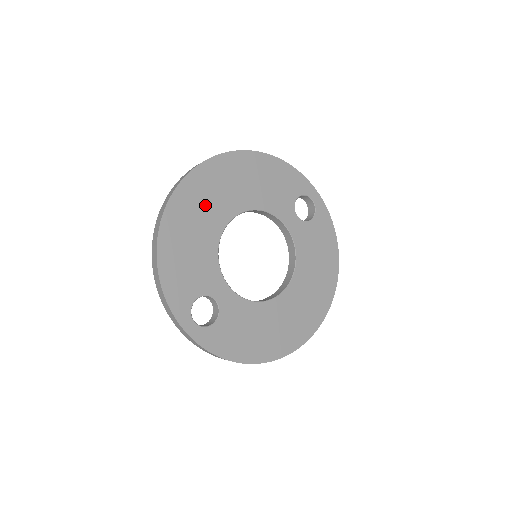
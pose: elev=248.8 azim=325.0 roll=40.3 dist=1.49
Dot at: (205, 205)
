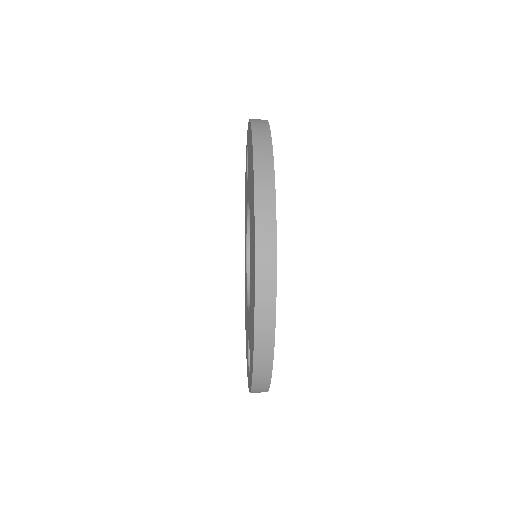
Dot at: occluded
